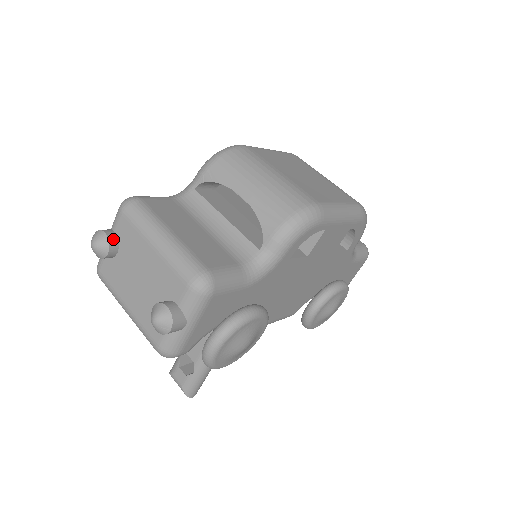
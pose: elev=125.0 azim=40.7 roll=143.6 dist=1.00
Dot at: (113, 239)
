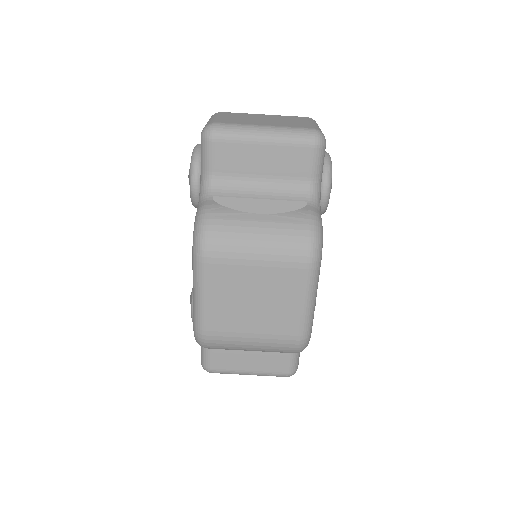
Dot at: occluded
